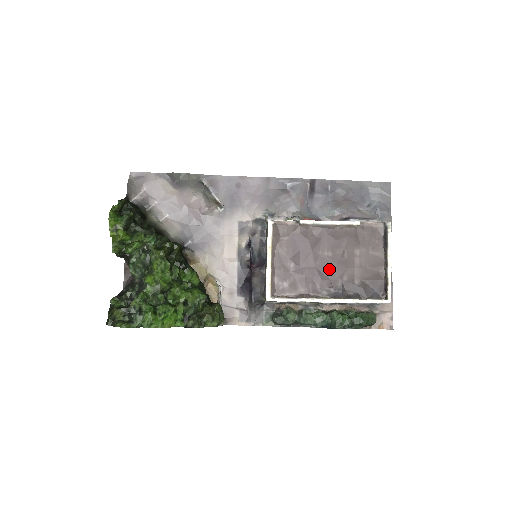
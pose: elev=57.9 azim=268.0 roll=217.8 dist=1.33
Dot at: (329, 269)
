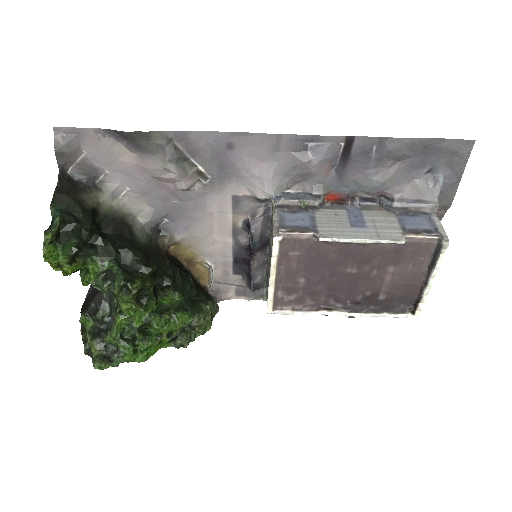
Dot at: (349, 285)
